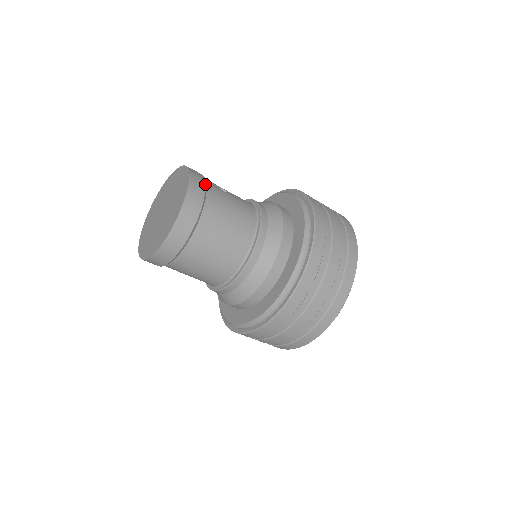
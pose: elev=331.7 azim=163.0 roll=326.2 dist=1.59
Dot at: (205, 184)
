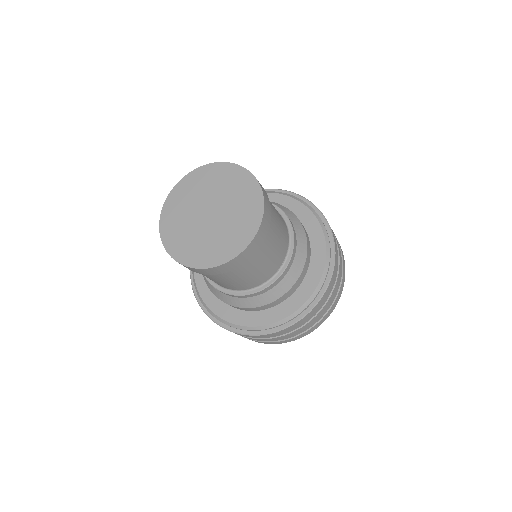
Dot at: occluded
